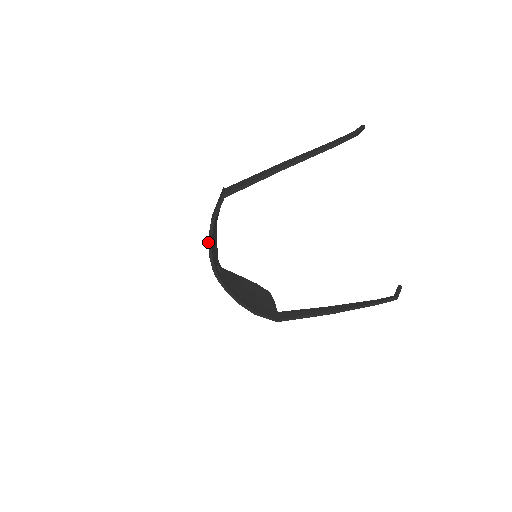
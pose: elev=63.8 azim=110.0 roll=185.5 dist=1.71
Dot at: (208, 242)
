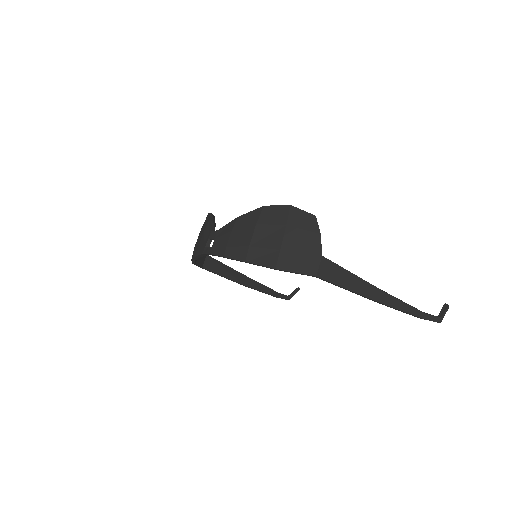
Dot at: (245, 262)
